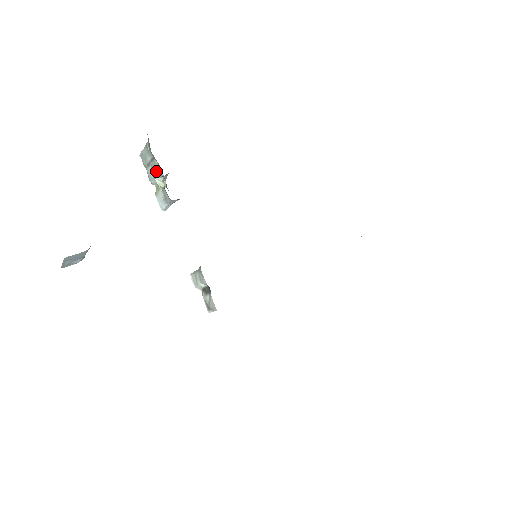
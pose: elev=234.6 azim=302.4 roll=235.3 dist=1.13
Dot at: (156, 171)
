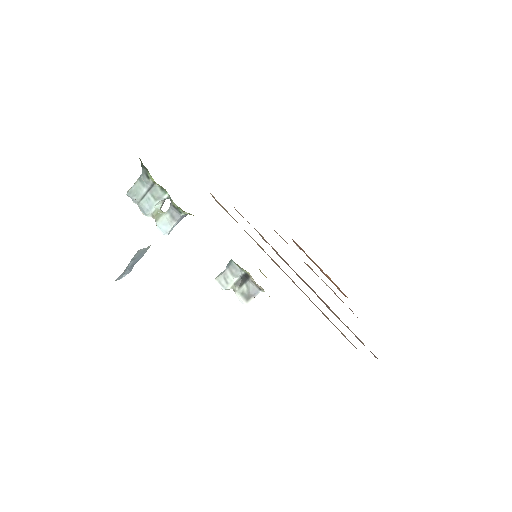
Dot at: (158, 196)
